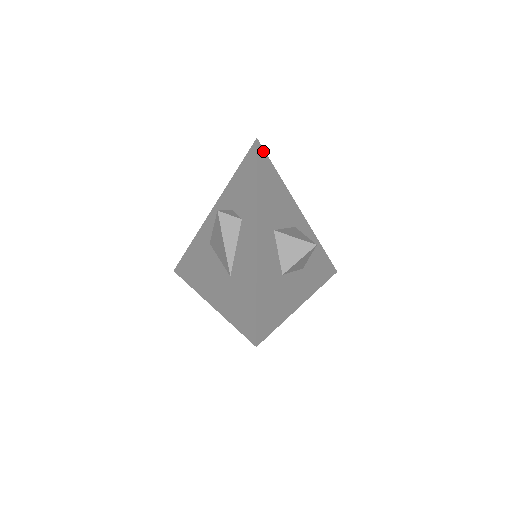
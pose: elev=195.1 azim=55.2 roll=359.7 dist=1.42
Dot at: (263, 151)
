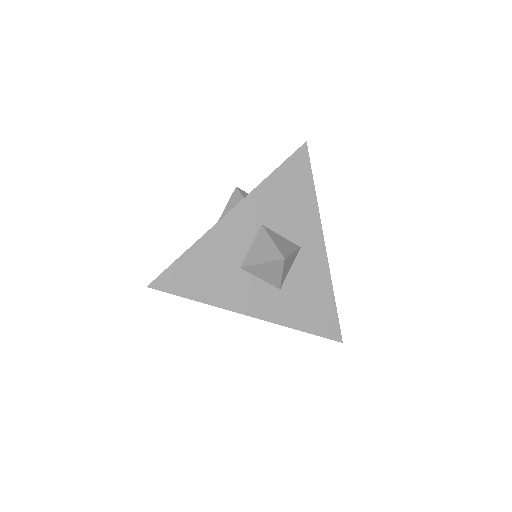
Dot at: (307, 157)
